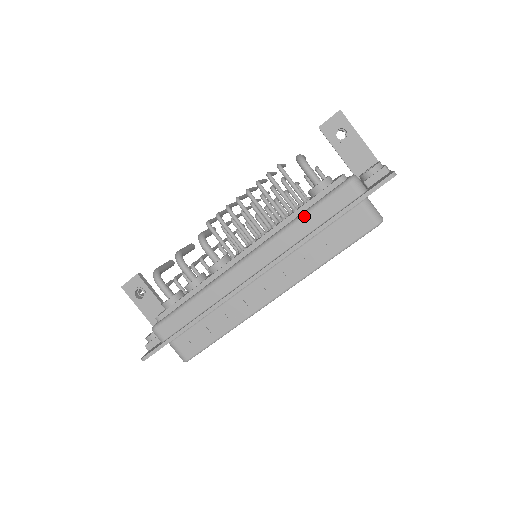
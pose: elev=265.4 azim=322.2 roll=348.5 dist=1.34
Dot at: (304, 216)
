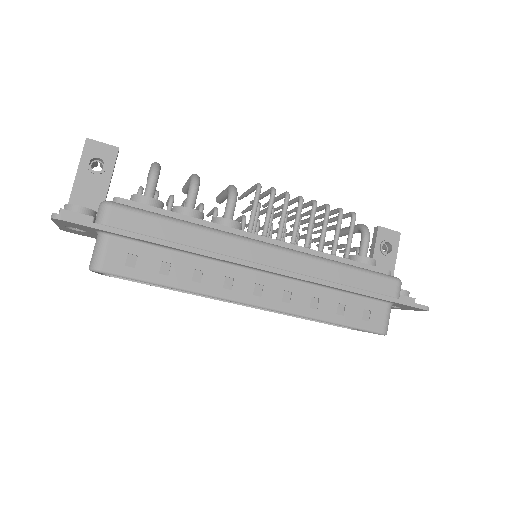
Dot at: (347, 267)
